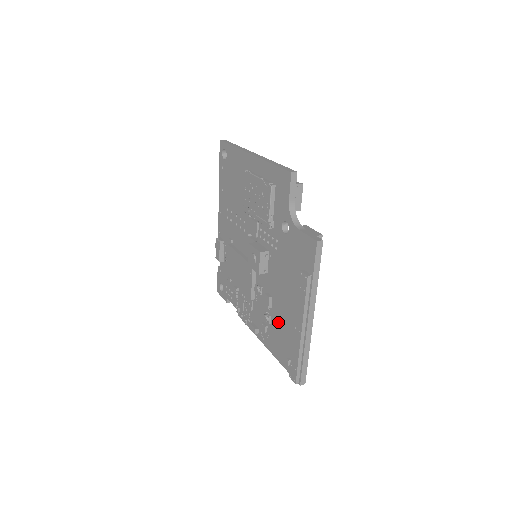
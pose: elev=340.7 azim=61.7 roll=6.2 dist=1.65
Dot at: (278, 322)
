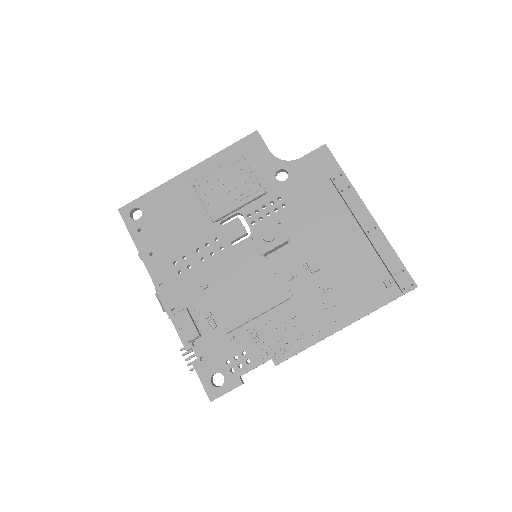
Dot at: (341, 269)
